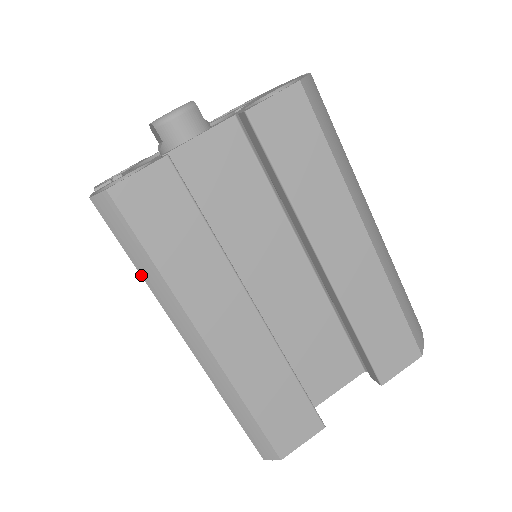
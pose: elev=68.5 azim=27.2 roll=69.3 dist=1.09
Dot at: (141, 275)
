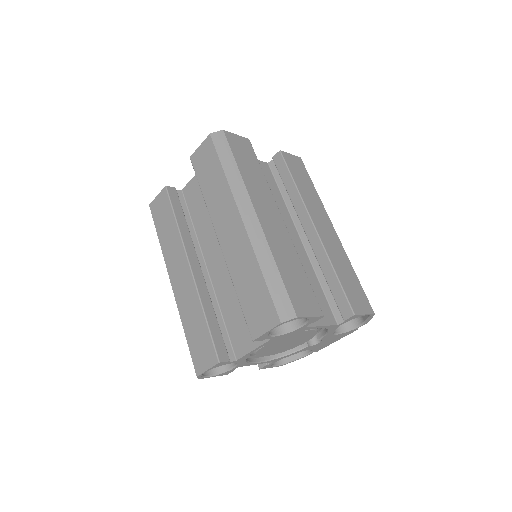
Dot at: (225, 173)
